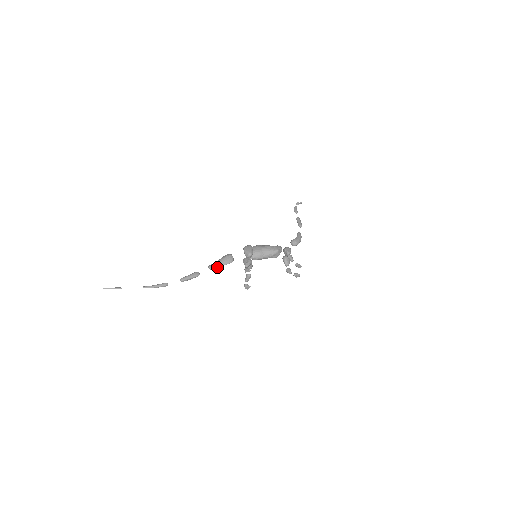
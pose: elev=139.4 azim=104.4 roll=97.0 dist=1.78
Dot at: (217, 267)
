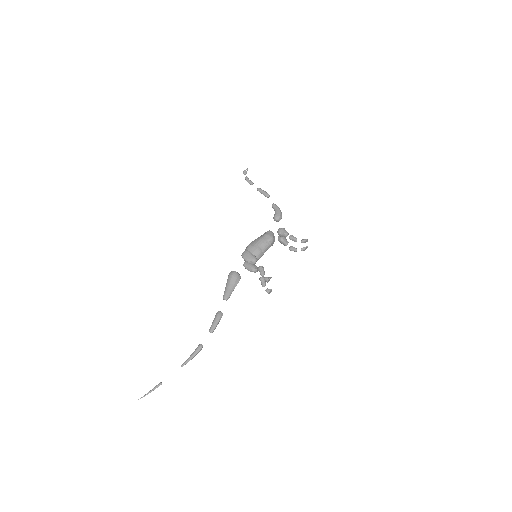
Dot at: (231, 293)
